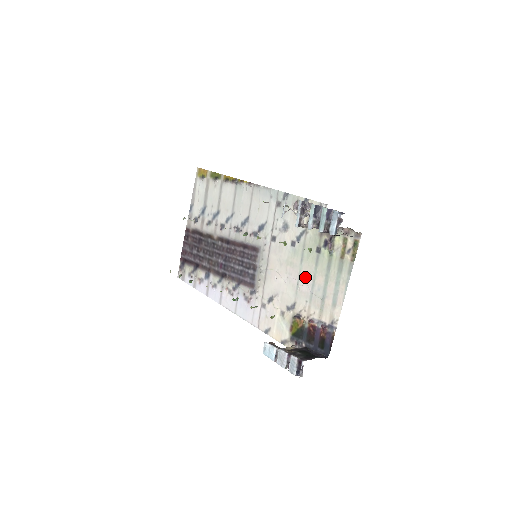
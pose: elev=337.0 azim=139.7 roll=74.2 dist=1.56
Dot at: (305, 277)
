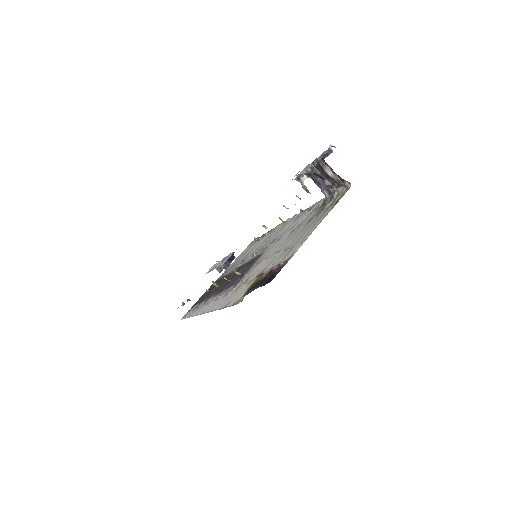
Dot at: (287, 244)
